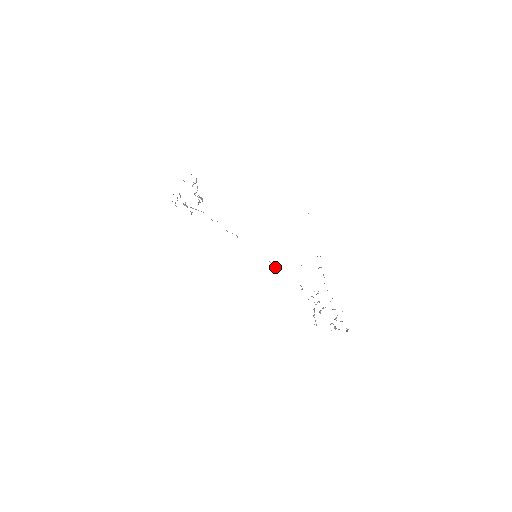
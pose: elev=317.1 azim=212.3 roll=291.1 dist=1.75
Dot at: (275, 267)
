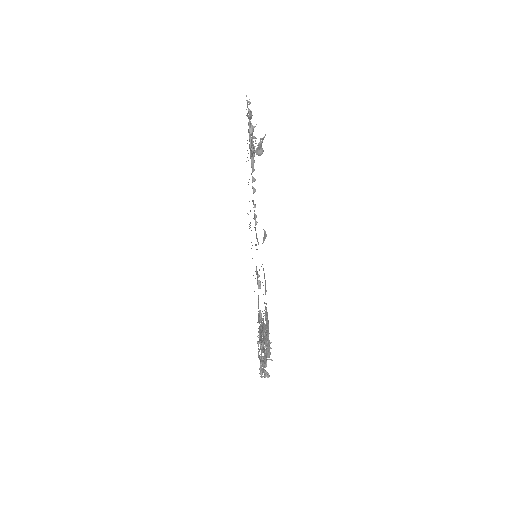
Dot at: (259, 284)
